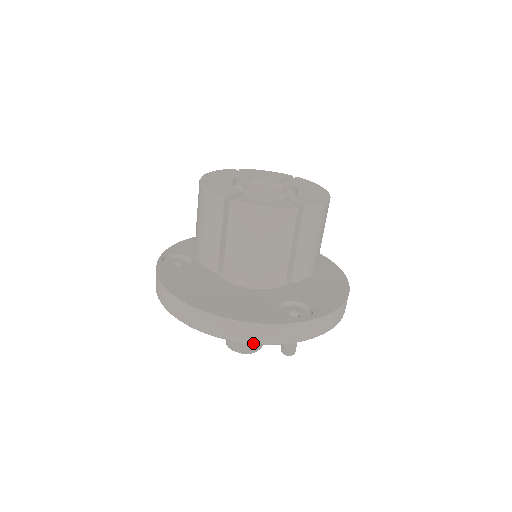
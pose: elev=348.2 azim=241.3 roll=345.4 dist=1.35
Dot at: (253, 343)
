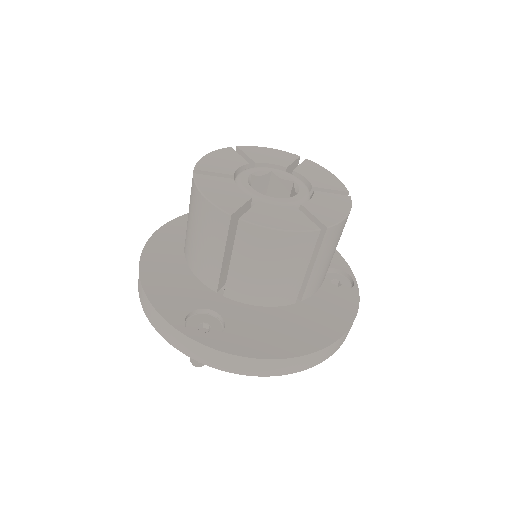
Dot at: (150, 321)
